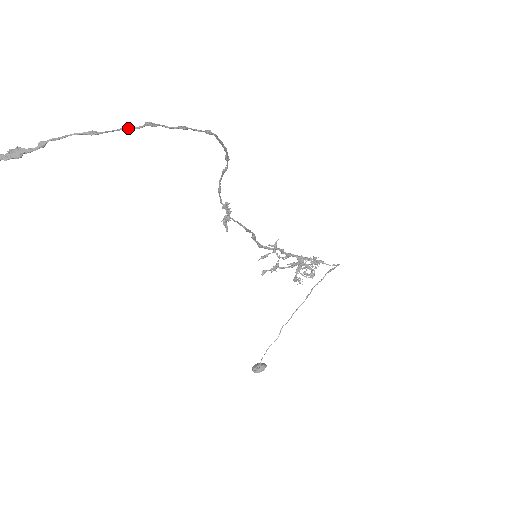
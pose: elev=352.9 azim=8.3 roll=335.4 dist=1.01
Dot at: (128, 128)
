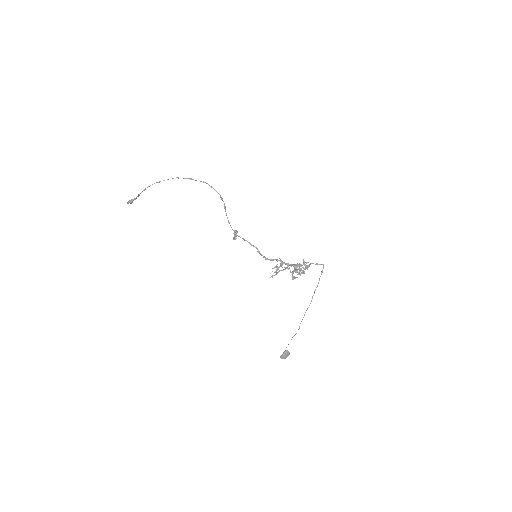
Dot at: occluded
